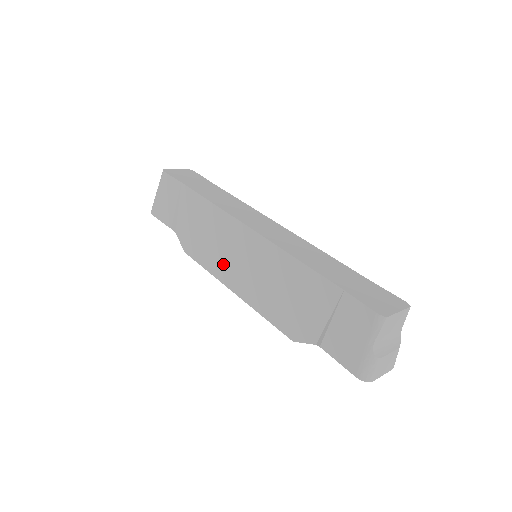
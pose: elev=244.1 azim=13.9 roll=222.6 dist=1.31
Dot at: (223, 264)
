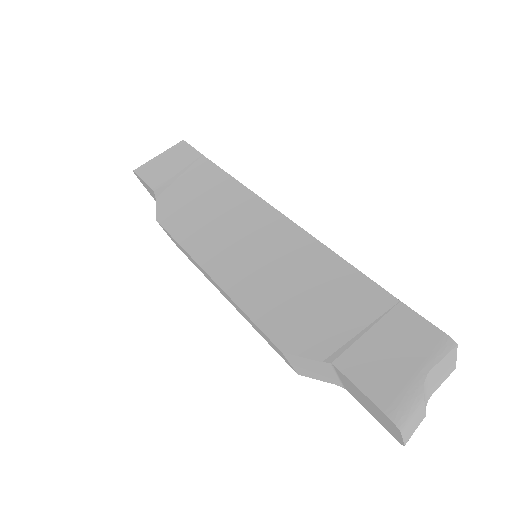
Dot at: (213, 242)
